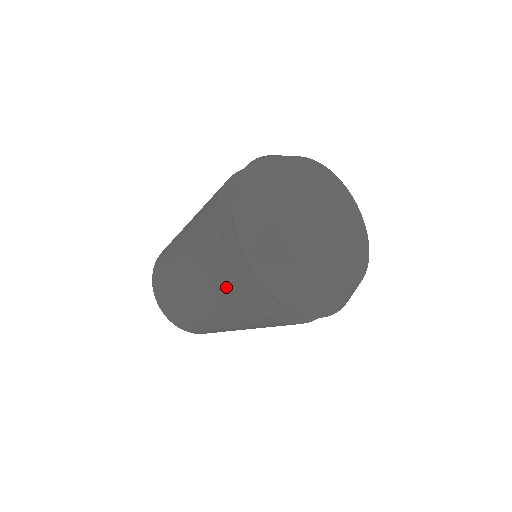
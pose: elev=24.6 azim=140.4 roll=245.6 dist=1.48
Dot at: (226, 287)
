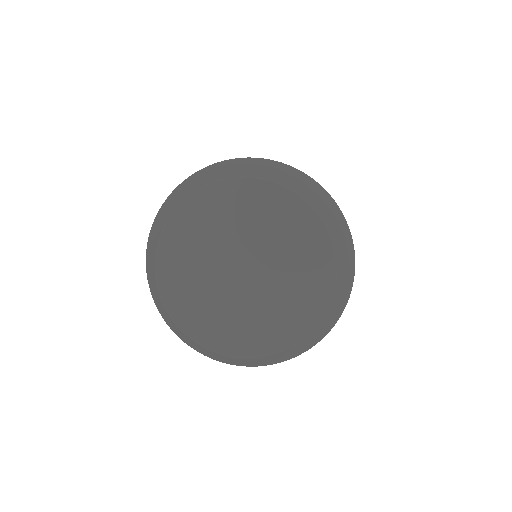
Dot at: occluded
